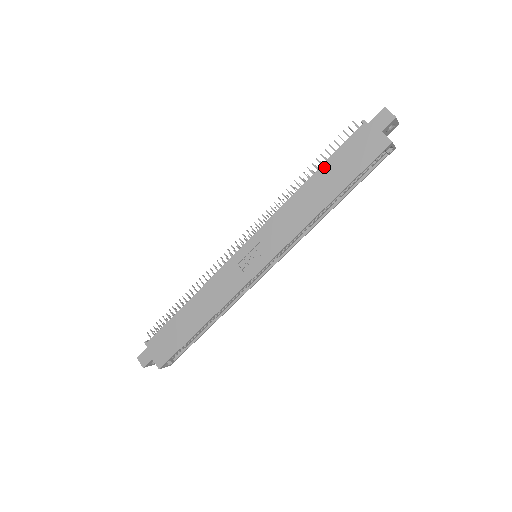
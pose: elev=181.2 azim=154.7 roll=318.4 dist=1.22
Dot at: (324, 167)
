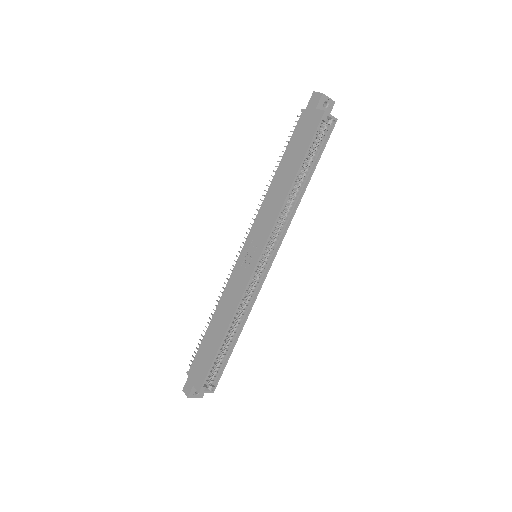
Dot at: (284, 157)
